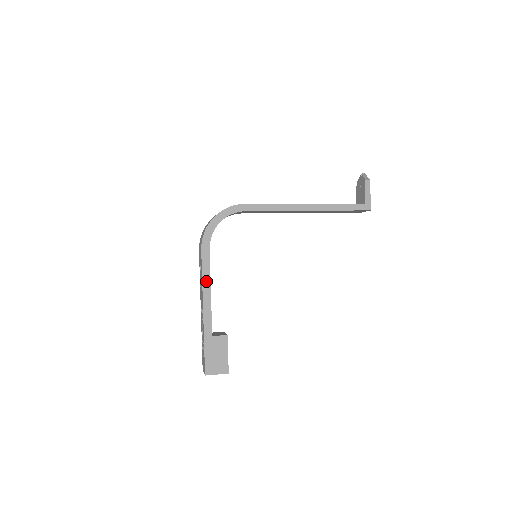
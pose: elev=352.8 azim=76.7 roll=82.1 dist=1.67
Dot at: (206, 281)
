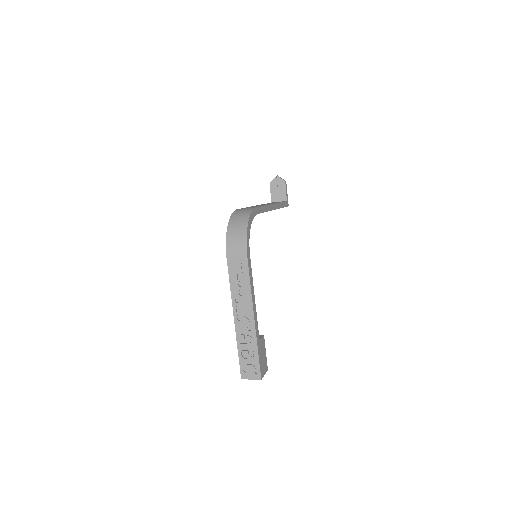
Dot at: (252, 288)
